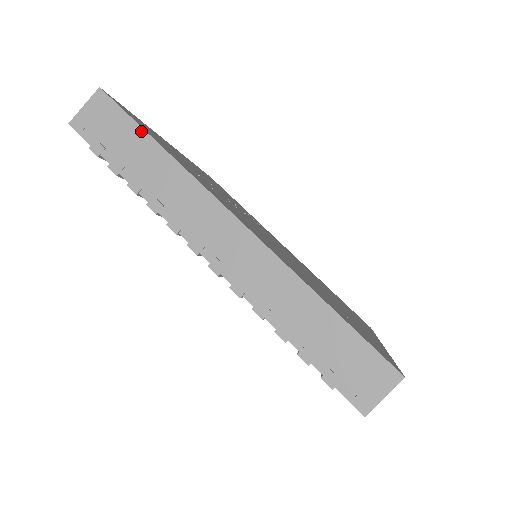
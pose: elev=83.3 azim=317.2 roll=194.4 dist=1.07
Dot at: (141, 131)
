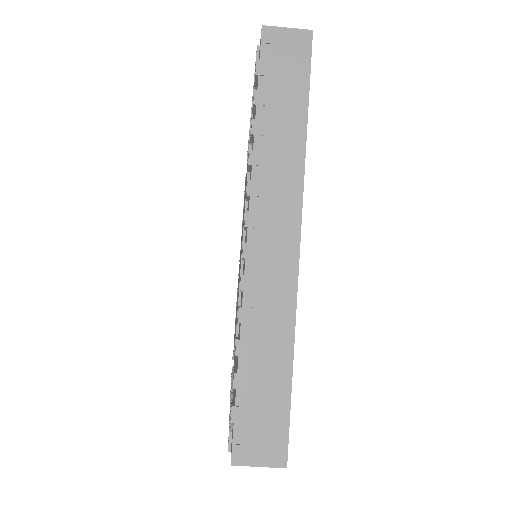
Dot at: (306, 96)
